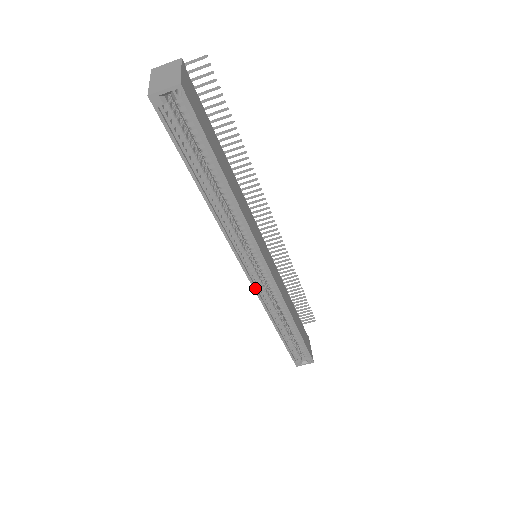
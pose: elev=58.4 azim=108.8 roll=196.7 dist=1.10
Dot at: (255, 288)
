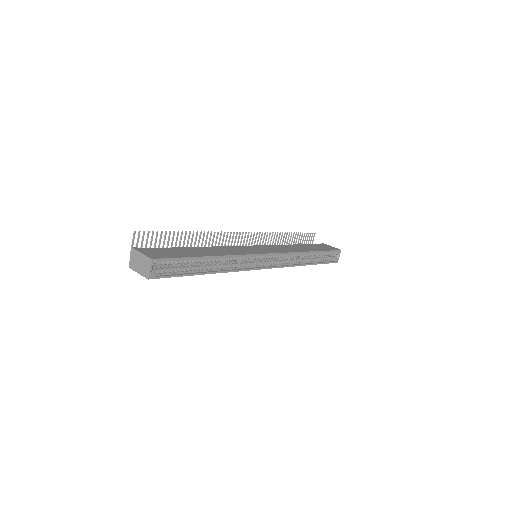
Dot at: (275, 267)
